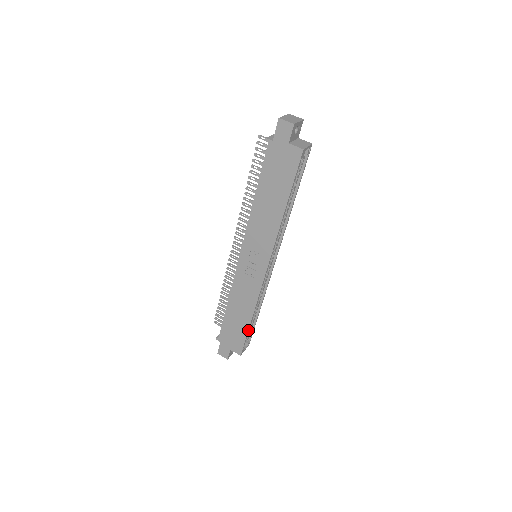
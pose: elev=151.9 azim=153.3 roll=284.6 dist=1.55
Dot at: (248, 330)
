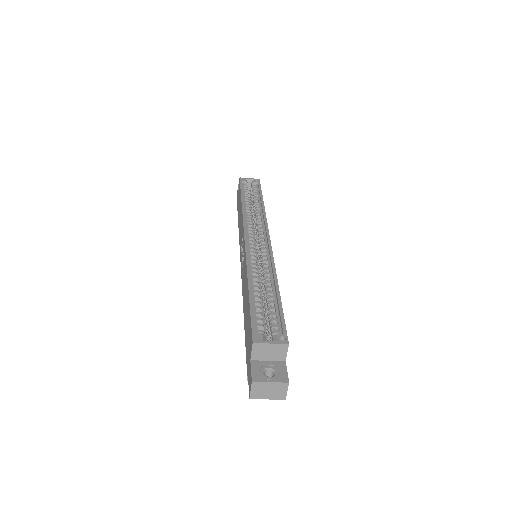
Dot at: (250, 301)
